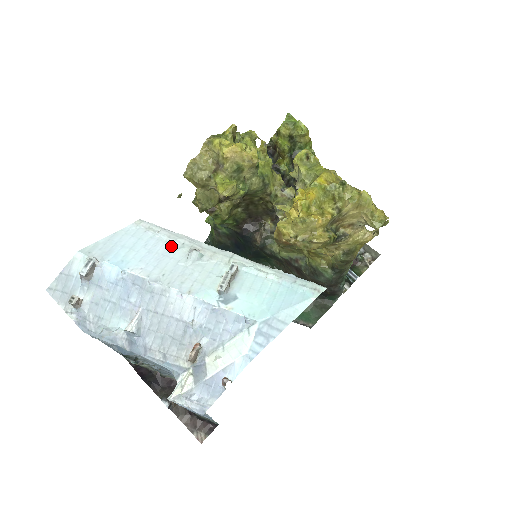
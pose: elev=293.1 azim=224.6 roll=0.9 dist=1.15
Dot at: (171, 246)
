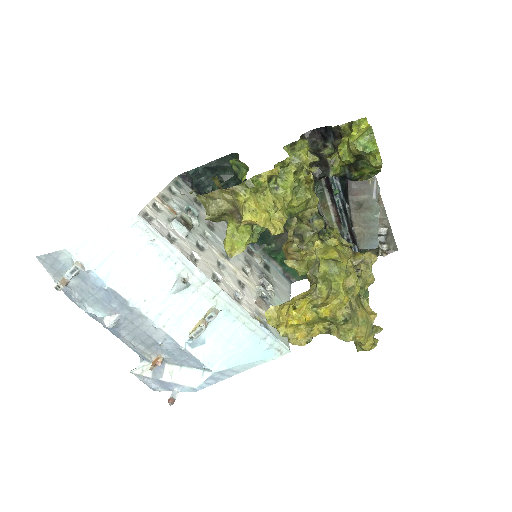
Dot at: (162, 263)
